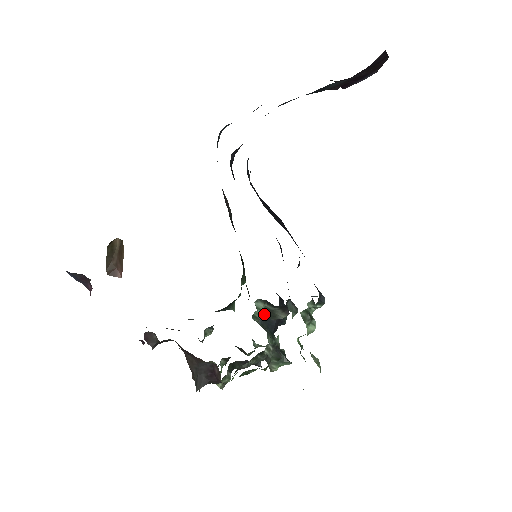
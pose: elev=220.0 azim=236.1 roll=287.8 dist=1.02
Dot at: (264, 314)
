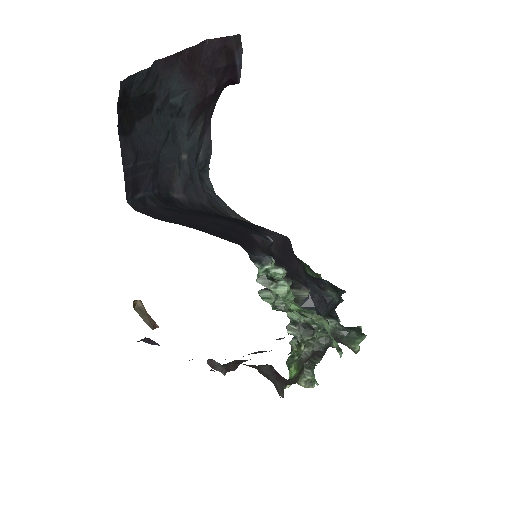
Dot at: occluded
